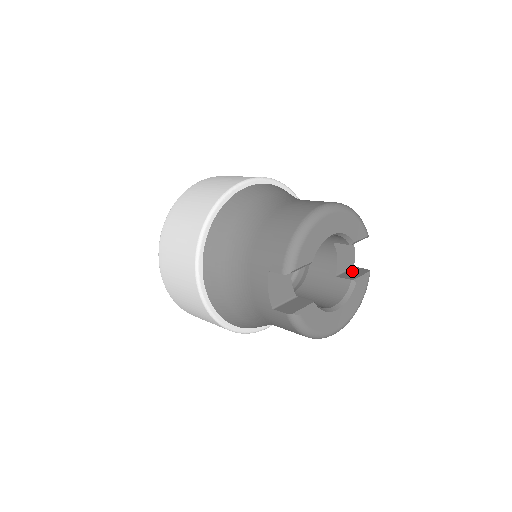
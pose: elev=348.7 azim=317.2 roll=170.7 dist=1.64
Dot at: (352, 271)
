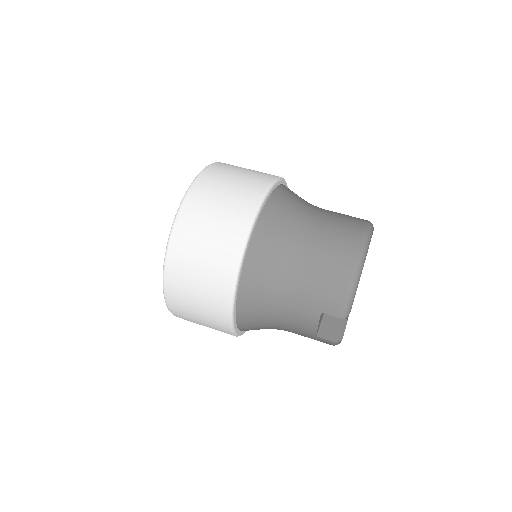
Dot at: occluded
